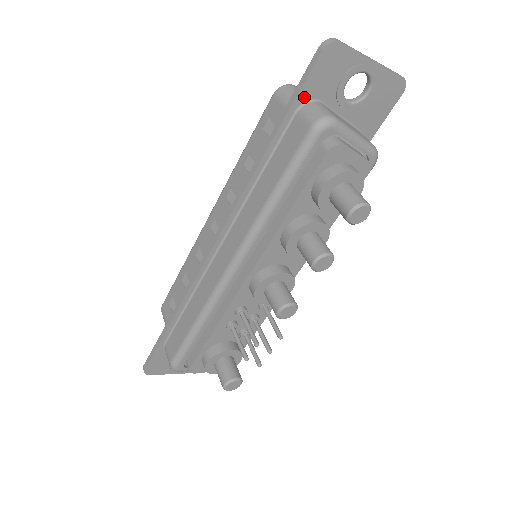
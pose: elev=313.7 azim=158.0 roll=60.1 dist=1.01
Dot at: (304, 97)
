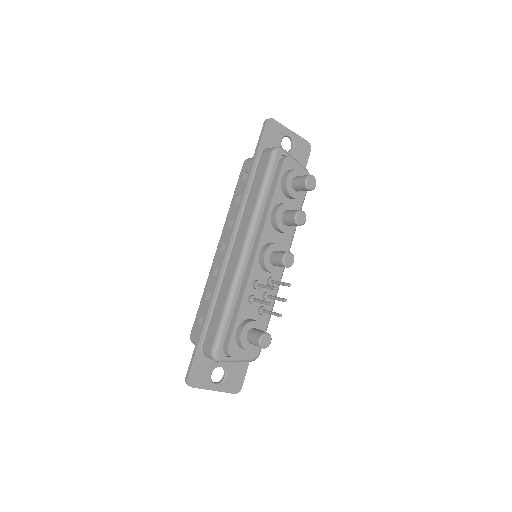
Dot at: (263, 146)
